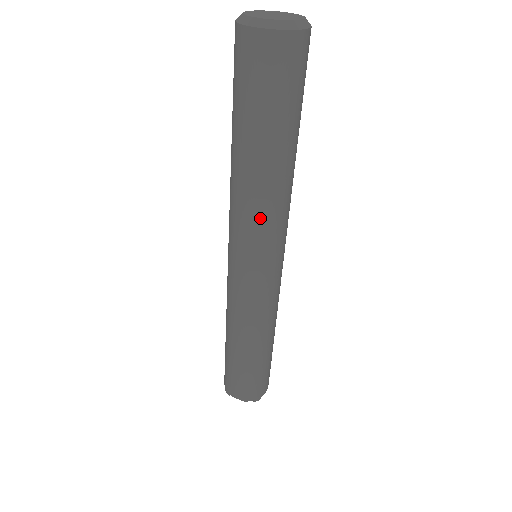
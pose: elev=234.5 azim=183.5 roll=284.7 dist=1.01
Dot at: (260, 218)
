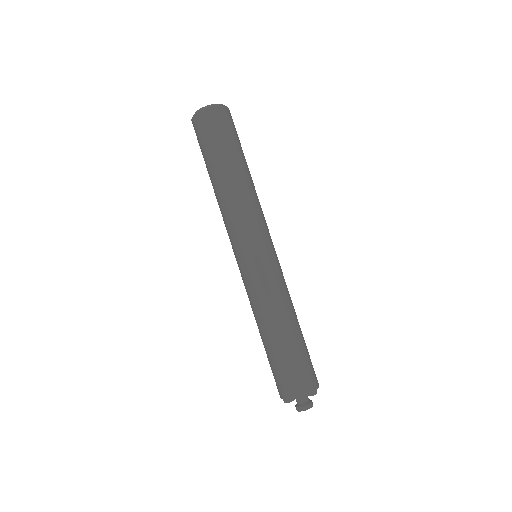
Dot at: (245, 211)
